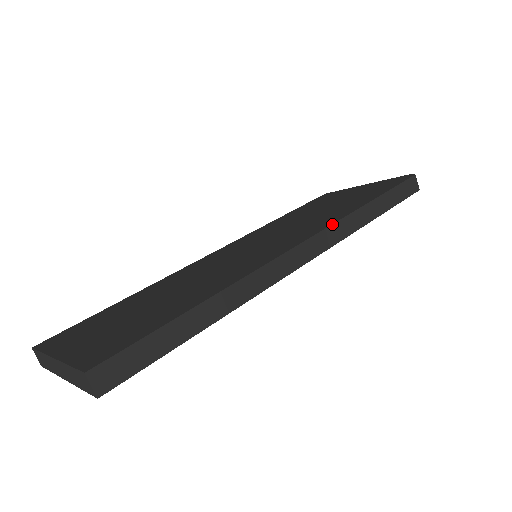
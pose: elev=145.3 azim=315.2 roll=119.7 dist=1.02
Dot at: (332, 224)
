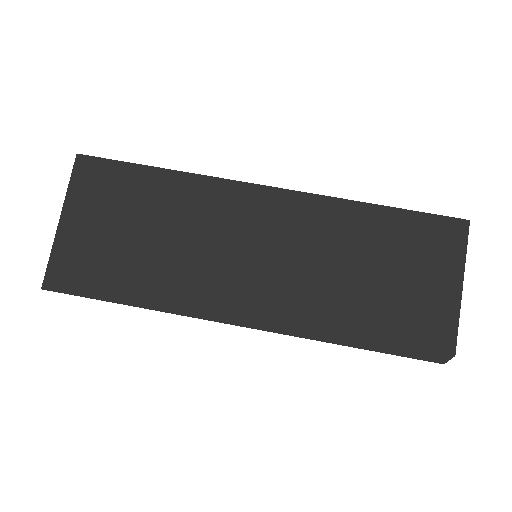
Dot at: (284, 334)
